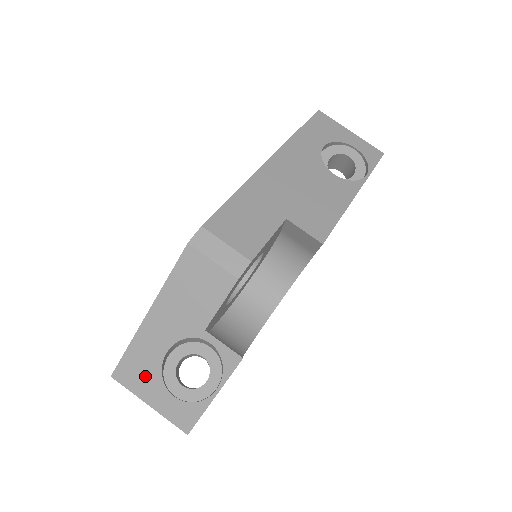
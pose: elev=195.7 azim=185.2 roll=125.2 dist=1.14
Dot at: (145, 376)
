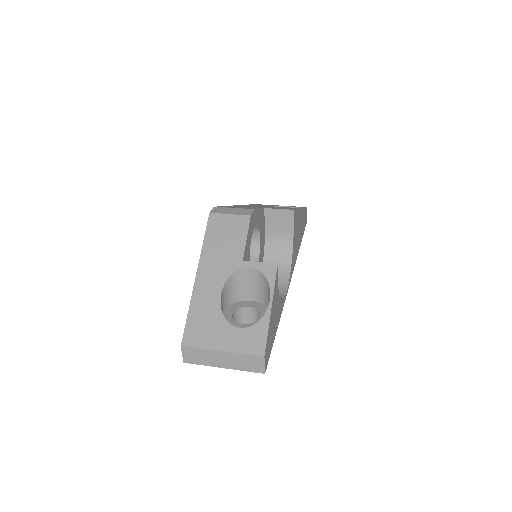
Dot at: (210, 326)
